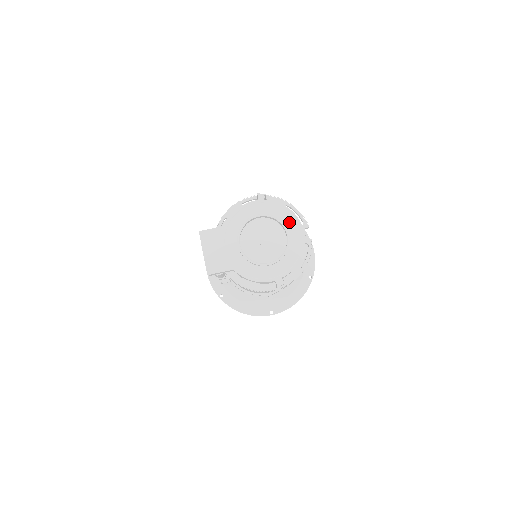
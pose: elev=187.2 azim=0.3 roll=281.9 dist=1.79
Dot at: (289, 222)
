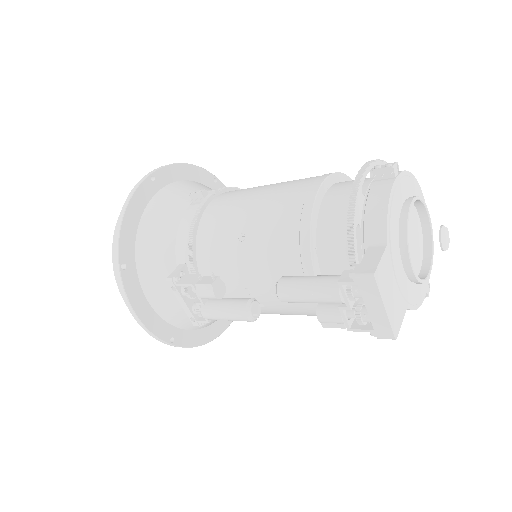
Dot at: occluded
